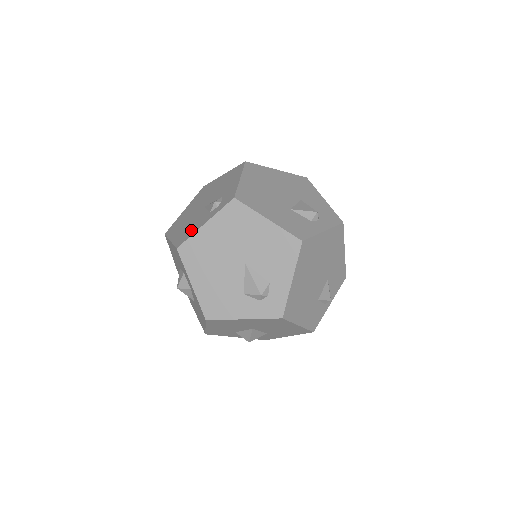
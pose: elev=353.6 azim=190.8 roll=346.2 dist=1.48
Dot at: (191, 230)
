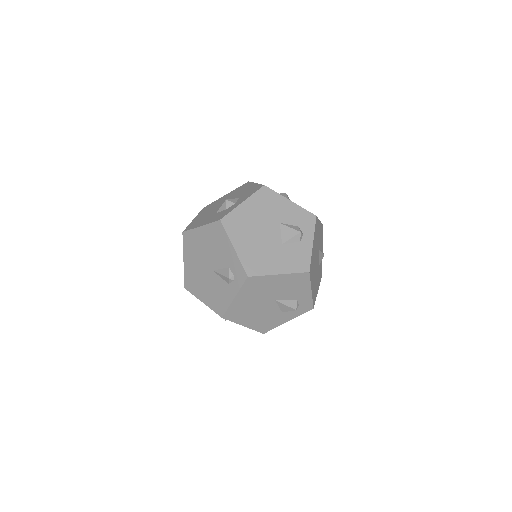
Dot at: (222, 300)
